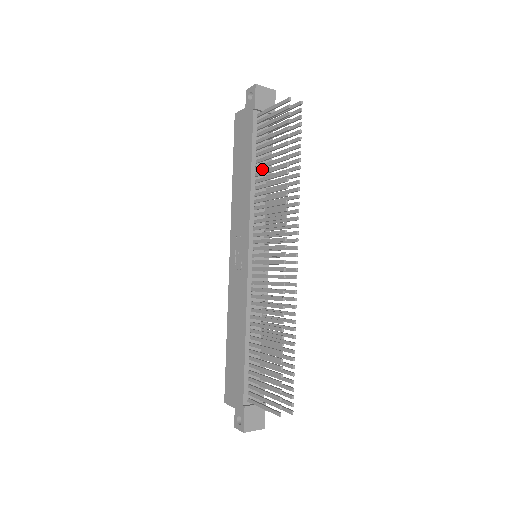
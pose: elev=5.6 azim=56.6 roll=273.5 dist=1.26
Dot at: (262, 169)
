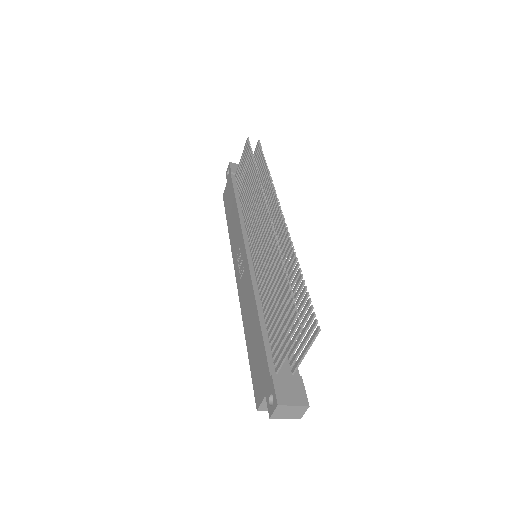
Dot at: occluded
